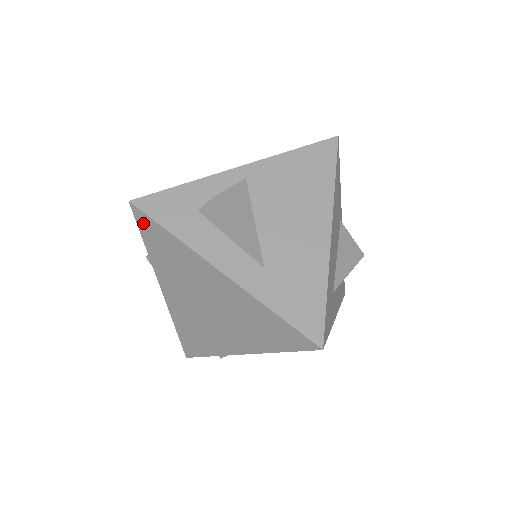
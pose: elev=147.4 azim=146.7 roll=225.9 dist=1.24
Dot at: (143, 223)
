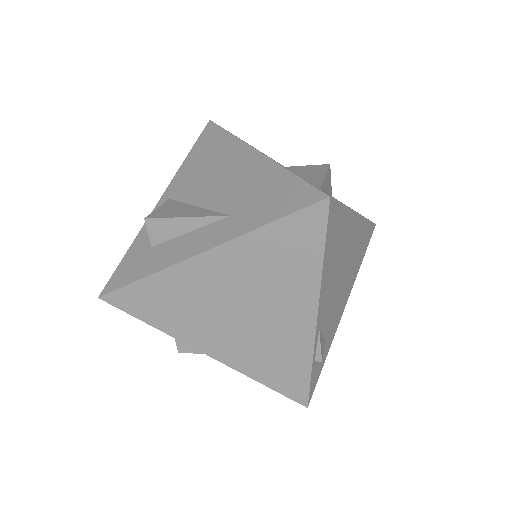
Dot at: (124, 303)
